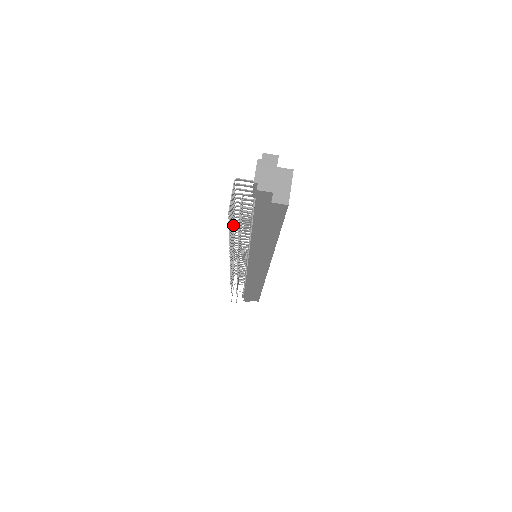
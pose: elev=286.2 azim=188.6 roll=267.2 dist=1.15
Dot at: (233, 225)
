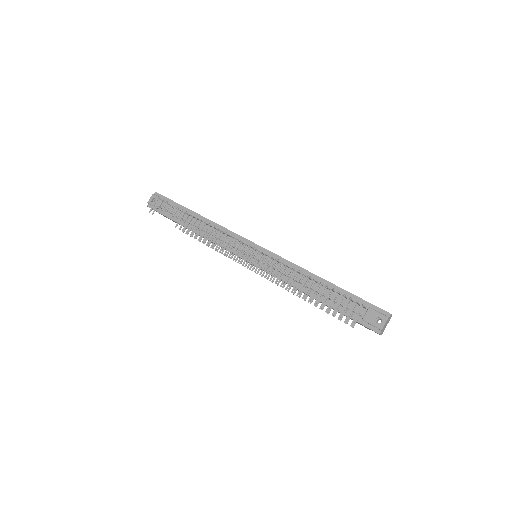
Dot at: occluded
